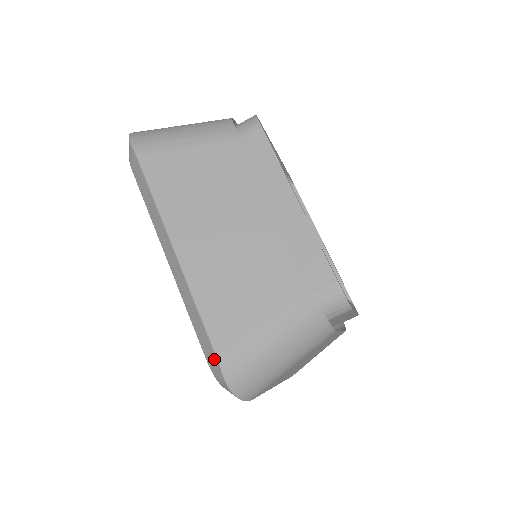
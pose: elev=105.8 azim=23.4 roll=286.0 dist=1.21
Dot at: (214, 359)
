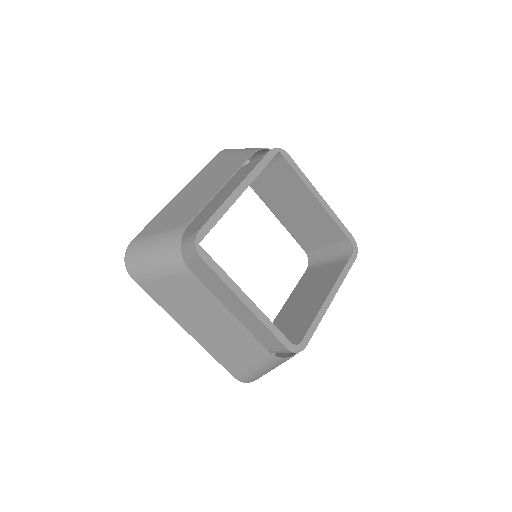
Dot at: occluded
